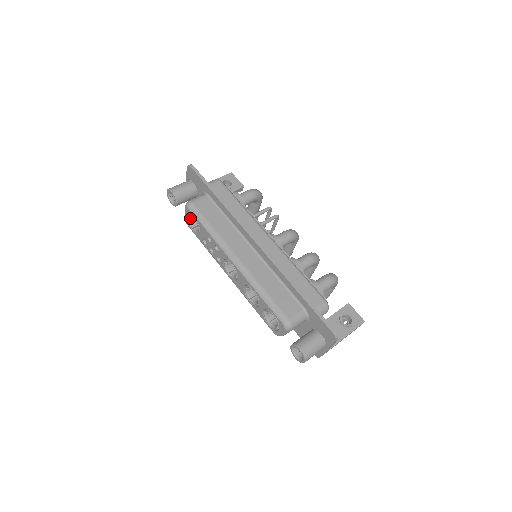
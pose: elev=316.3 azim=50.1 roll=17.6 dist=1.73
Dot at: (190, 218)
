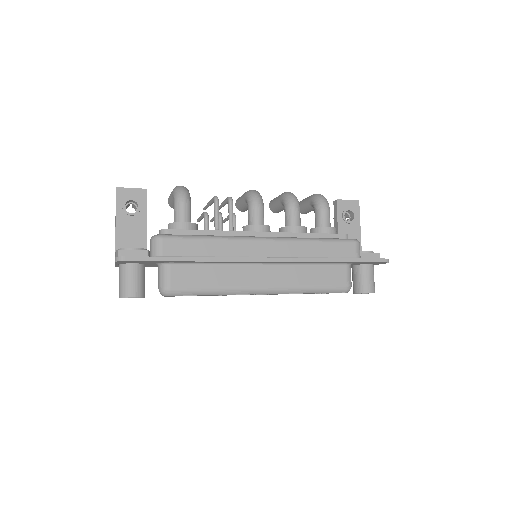
Dot at: occluded
